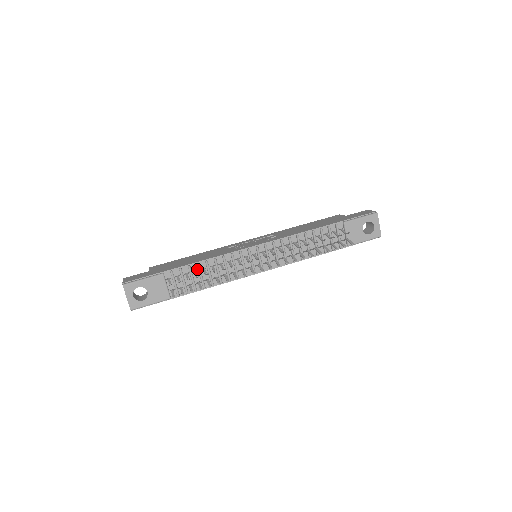
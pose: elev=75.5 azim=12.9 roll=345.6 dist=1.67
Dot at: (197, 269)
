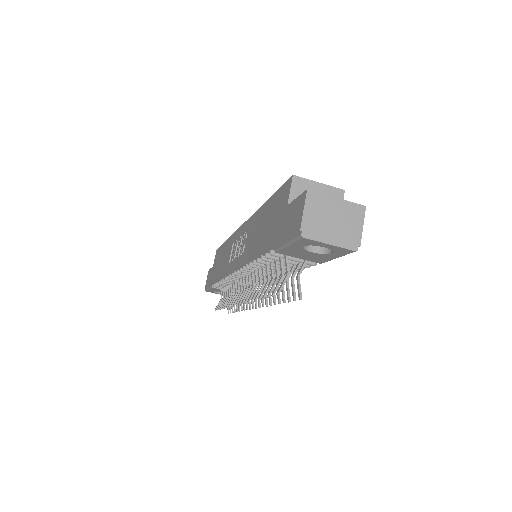
Dot at: occluded
